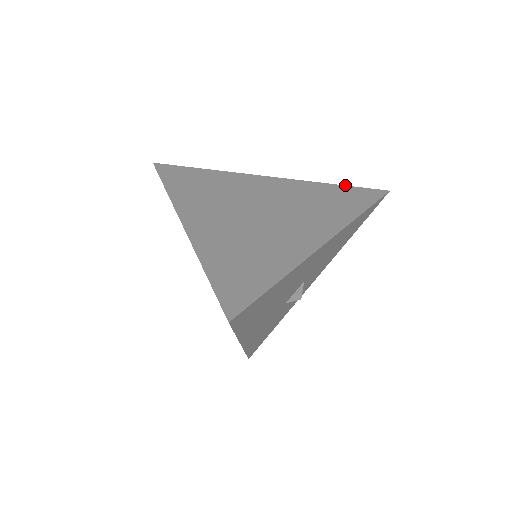
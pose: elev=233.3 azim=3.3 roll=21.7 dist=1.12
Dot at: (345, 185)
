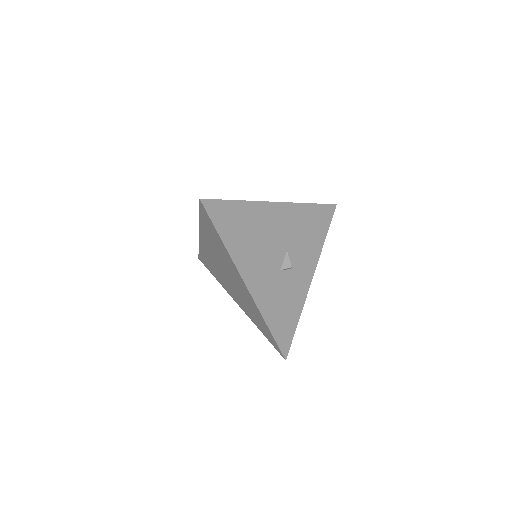
Dot at: occluded
